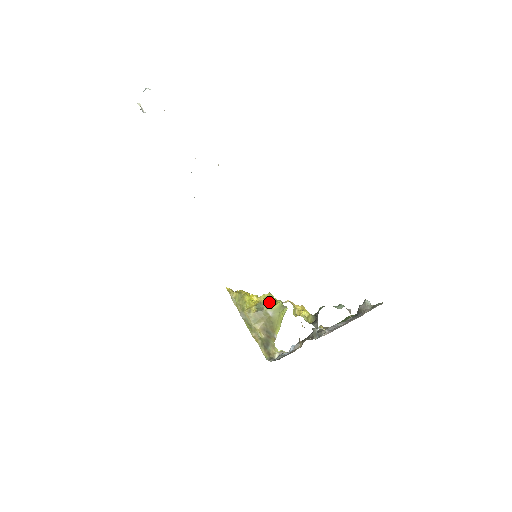
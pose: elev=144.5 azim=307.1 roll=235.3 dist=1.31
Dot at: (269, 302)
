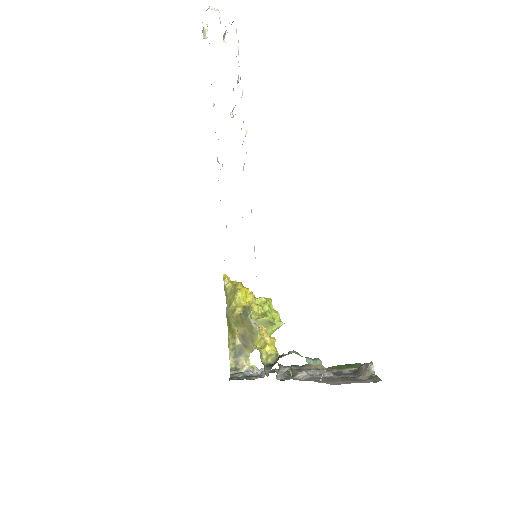
Dot at: (260, 310)
